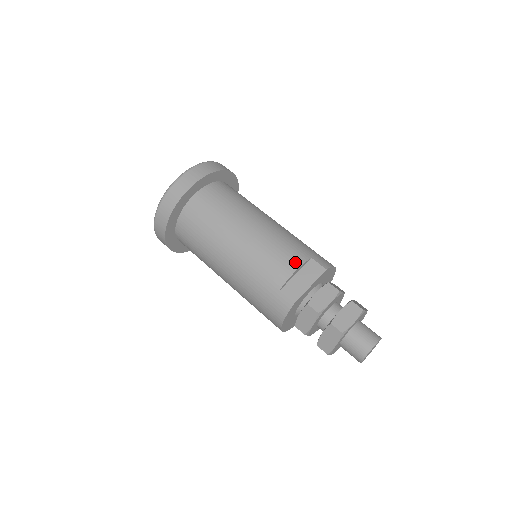
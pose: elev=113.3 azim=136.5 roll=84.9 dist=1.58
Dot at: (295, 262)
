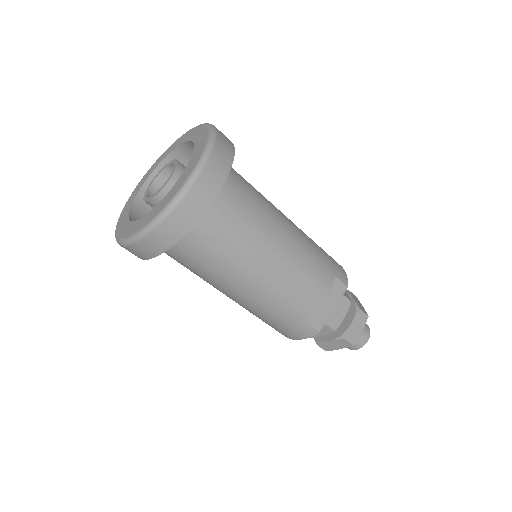
Dot at: (325, 290)
